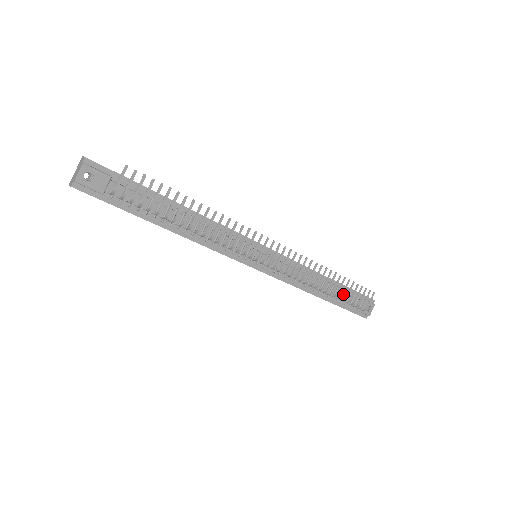
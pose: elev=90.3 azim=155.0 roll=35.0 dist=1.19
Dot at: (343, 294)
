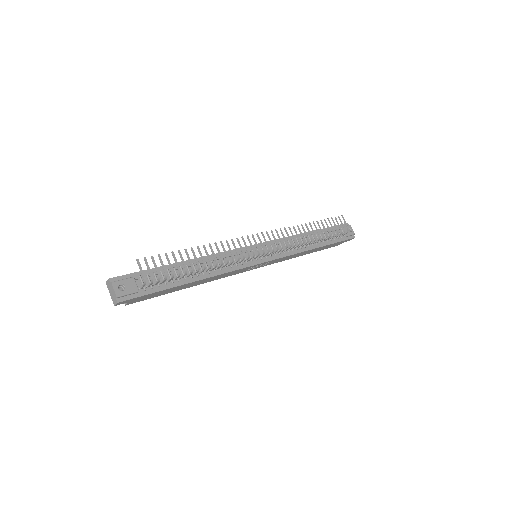
Dot at: (326, 232)
